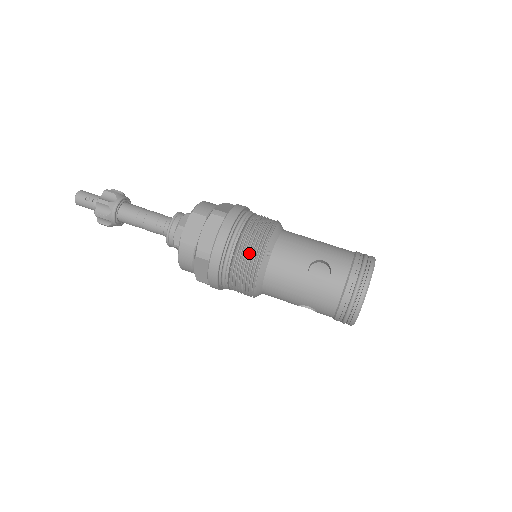
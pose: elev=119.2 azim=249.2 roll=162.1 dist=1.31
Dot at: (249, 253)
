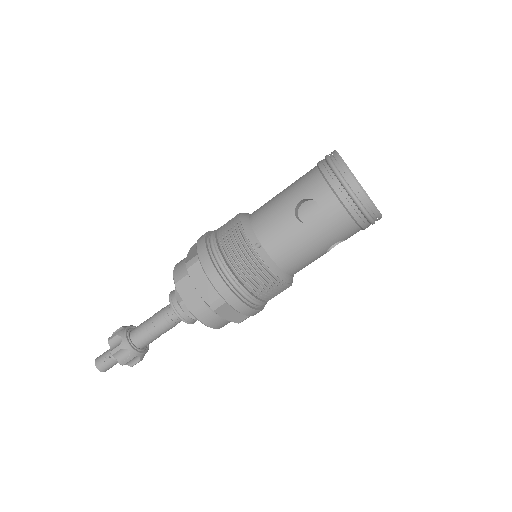
Dot at: (244, 263)
